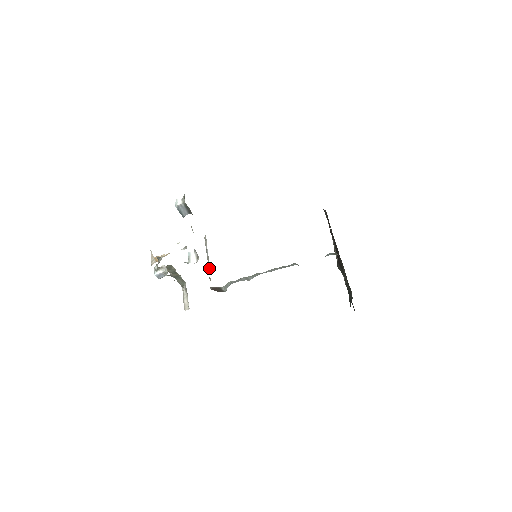
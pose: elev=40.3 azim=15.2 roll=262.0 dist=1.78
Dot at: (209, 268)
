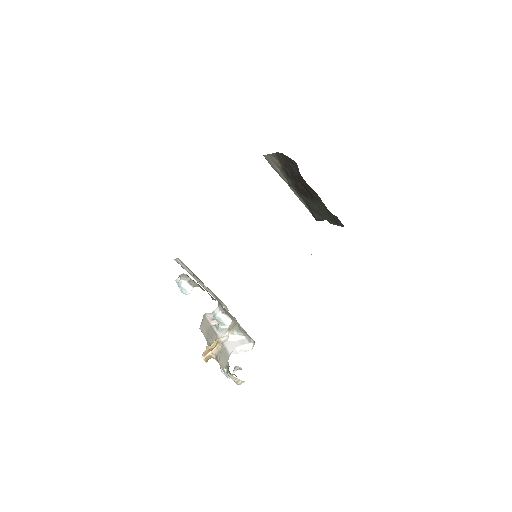
Dot at: (209, 291)
